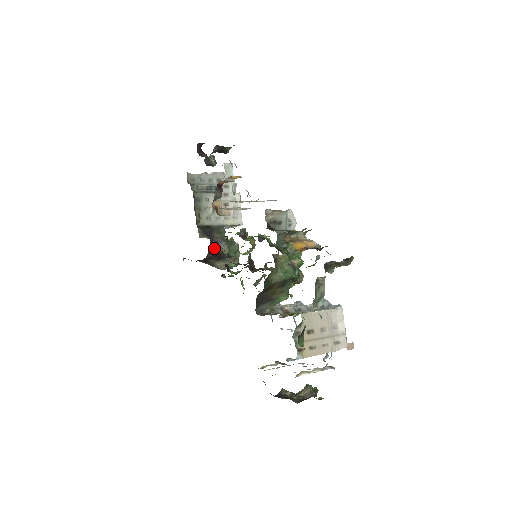
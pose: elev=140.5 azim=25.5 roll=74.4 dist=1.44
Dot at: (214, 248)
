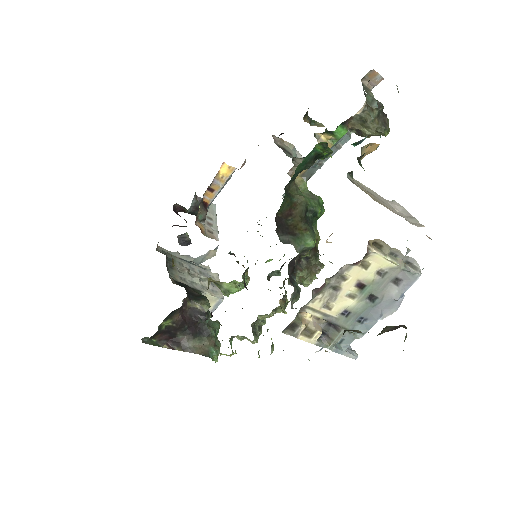
Dot at: (191, 301)
